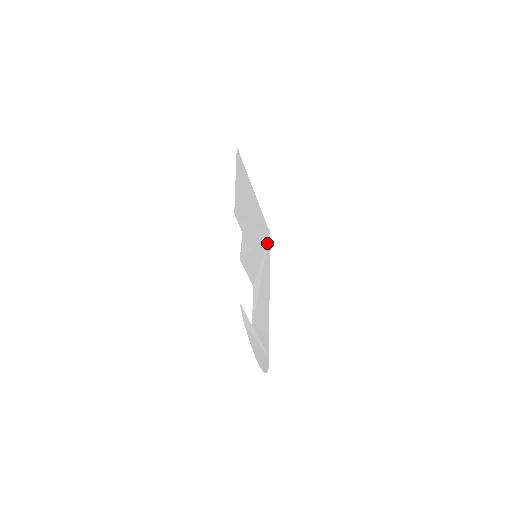
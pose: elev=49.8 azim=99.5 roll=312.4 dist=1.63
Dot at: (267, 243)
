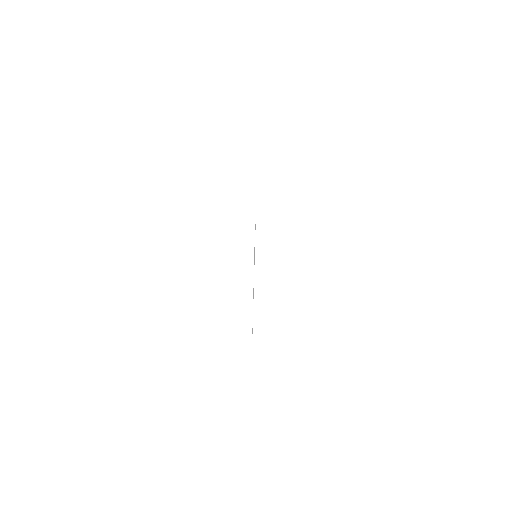
Dot at: occluded
